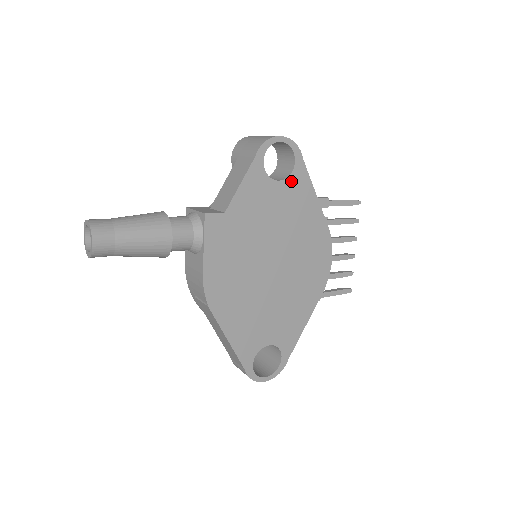
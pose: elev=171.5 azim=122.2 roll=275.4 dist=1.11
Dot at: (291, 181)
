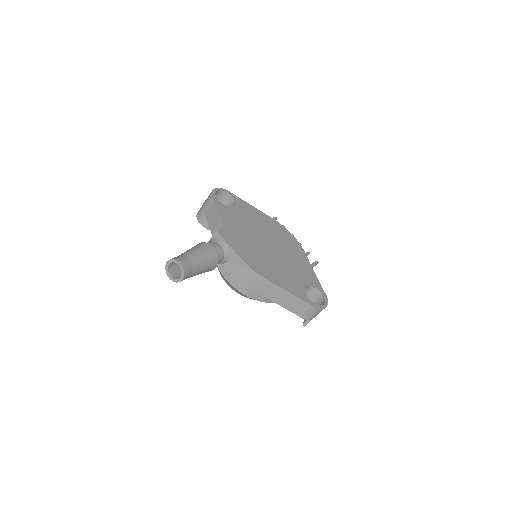
Dot at: (238, 205)
